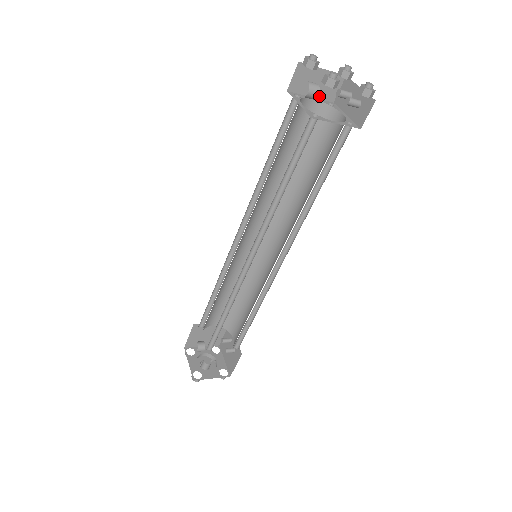
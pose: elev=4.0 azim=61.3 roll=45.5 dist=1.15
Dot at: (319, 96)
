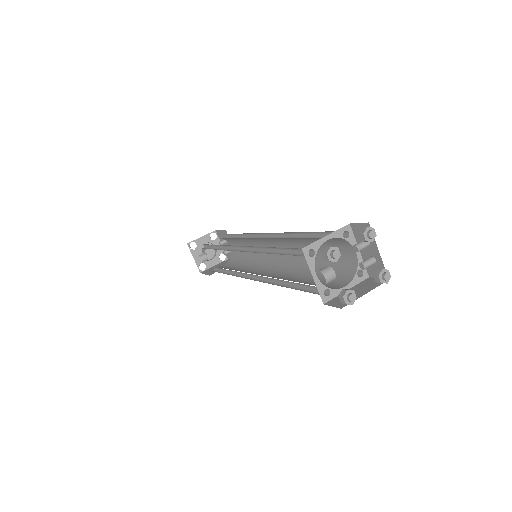
Dot at: (335, 231)
